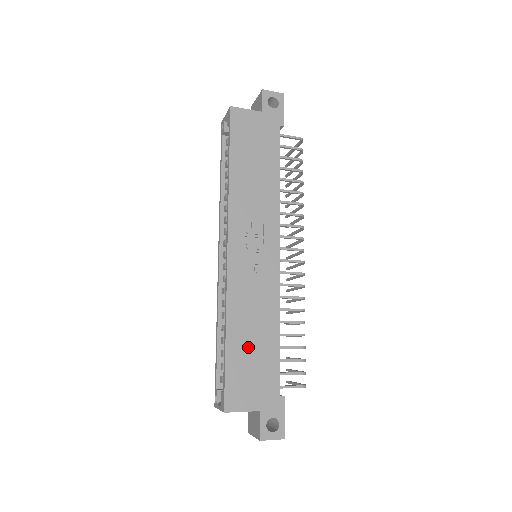
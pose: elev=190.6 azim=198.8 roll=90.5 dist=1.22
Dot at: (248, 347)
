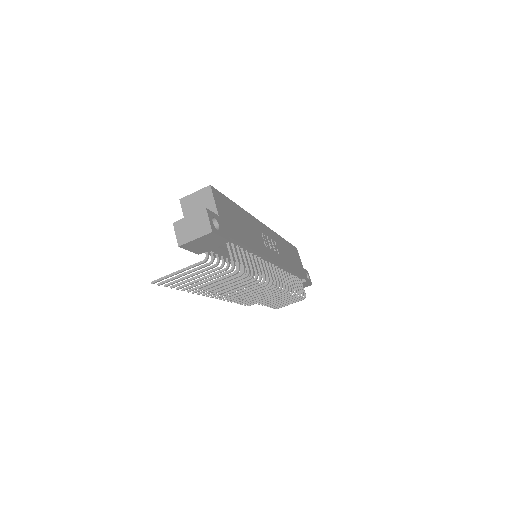
Dot at: (240, 220)
